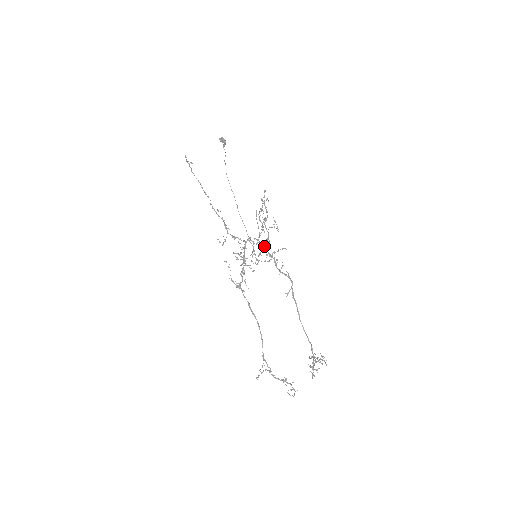
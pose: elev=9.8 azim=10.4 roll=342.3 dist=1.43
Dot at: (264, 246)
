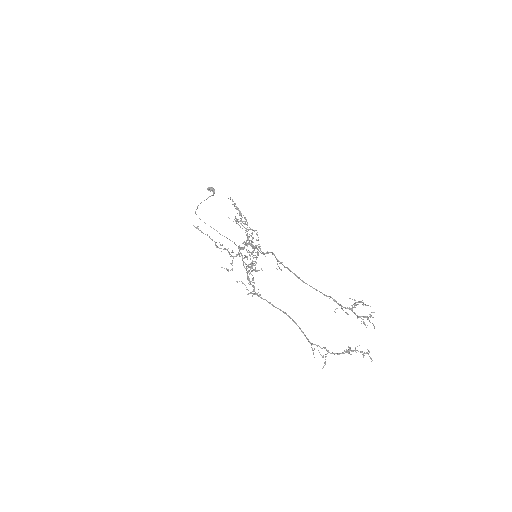
Dot at: occluded
